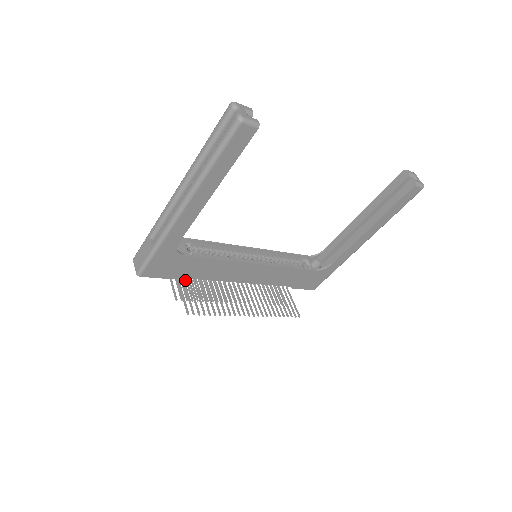
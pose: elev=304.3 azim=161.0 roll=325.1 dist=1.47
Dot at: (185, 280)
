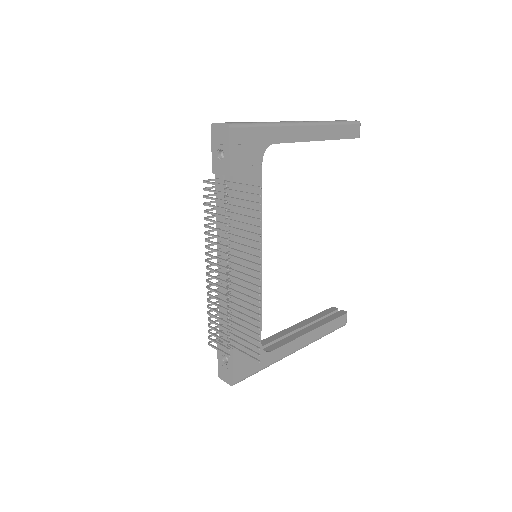
Dot at: (205, 203)
